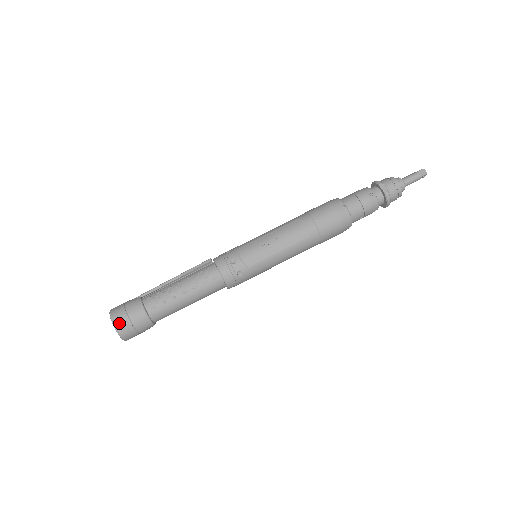
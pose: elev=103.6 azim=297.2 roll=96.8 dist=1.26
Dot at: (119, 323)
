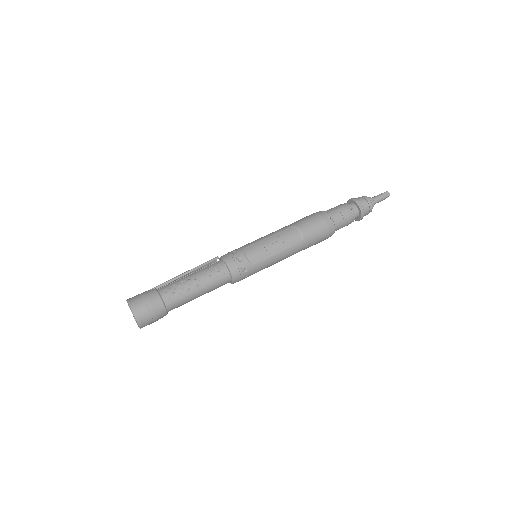
Dot at: (139, 311)
